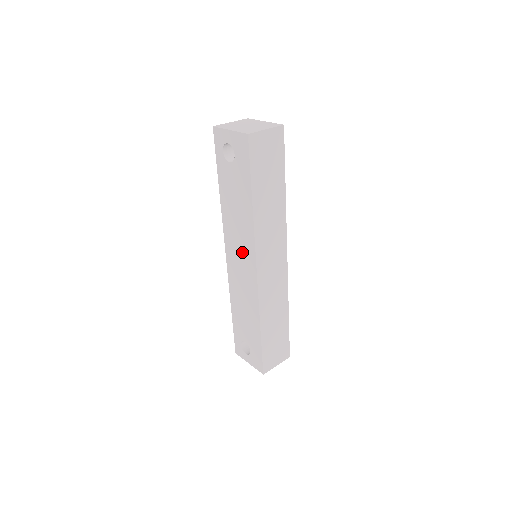
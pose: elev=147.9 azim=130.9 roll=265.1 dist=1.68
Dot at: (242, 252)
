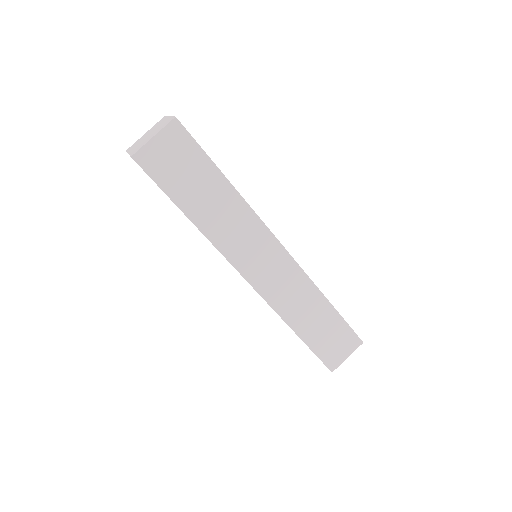
Dot at: occluded
